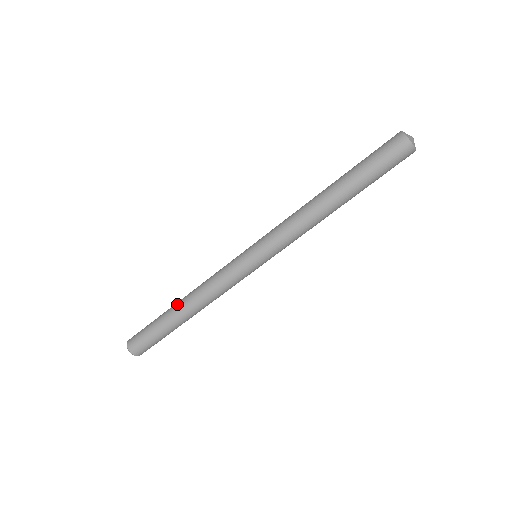
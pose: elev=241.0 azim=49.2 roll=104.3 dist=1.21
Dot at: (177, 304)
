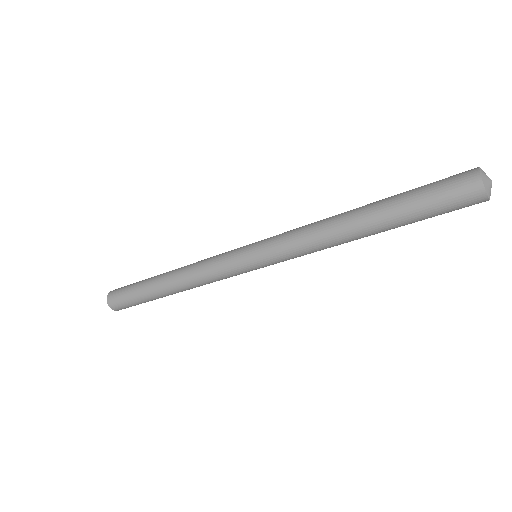
Dot at: (165, 273)
